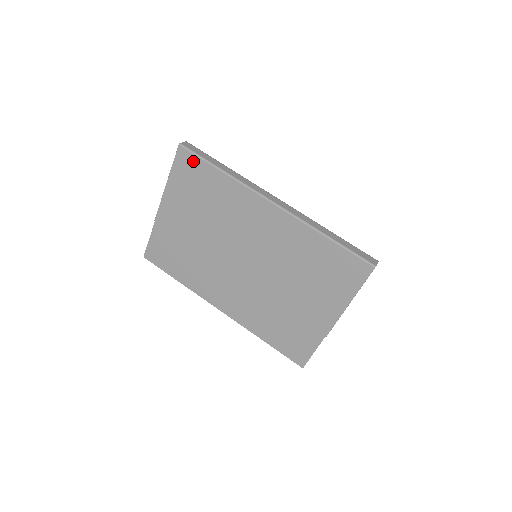
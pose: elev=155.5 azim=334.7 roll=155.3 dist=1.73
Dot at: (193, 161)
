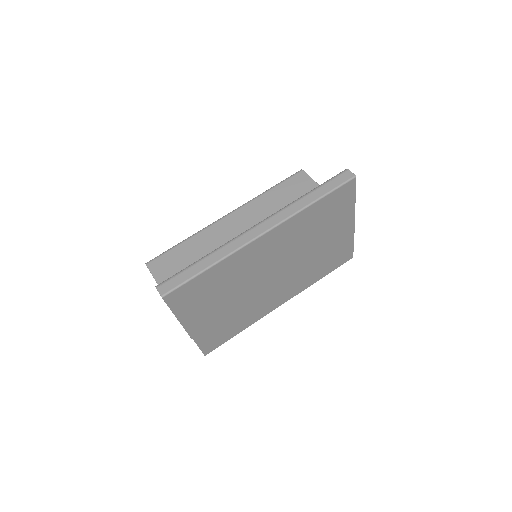
Dot at: (184, 290)
